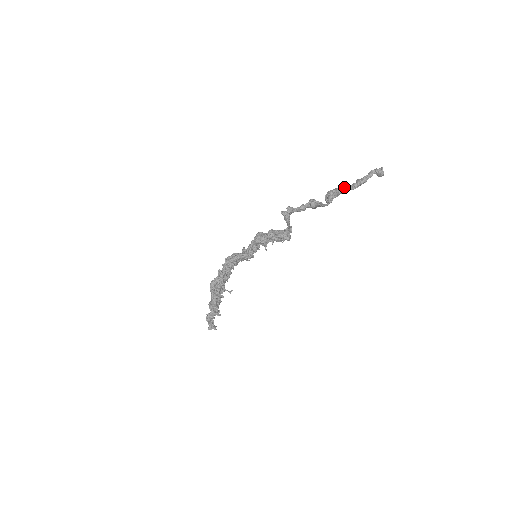
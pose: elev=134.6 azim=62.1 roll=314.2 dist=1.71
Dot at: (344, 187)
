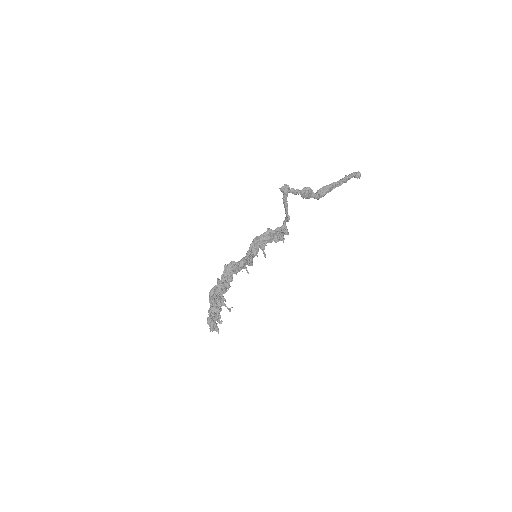
Dot at: occluded
